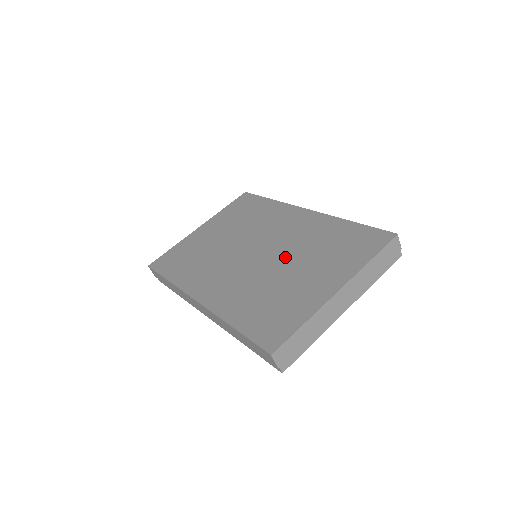
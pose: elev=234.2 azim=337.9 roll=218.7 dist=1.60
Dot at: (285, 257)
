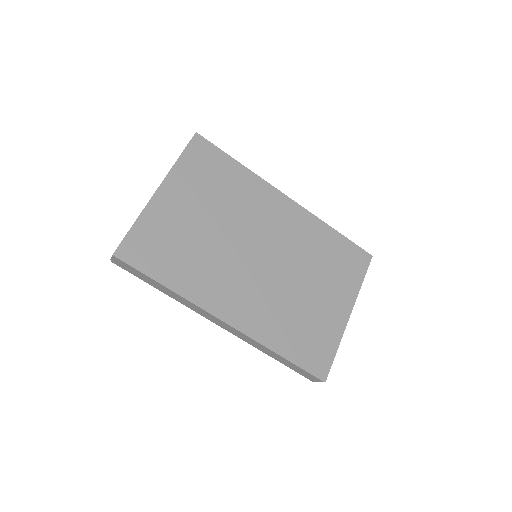
Dot at: (294, 269)
